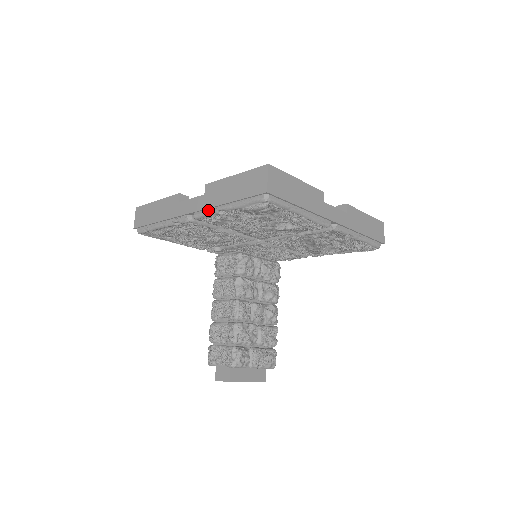
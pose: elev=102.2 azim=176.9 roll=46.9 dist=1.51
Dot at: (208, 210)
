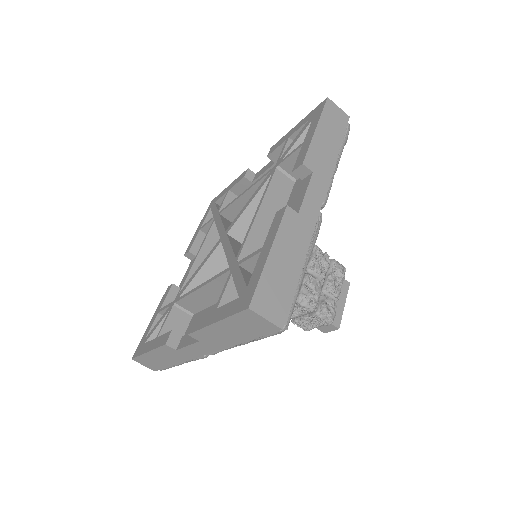
Dot at: (223, 350)
